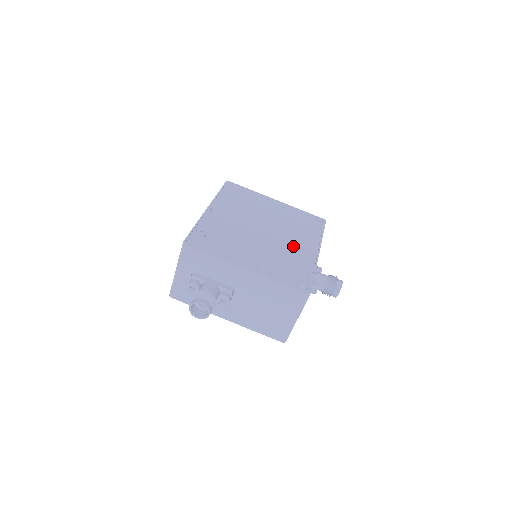
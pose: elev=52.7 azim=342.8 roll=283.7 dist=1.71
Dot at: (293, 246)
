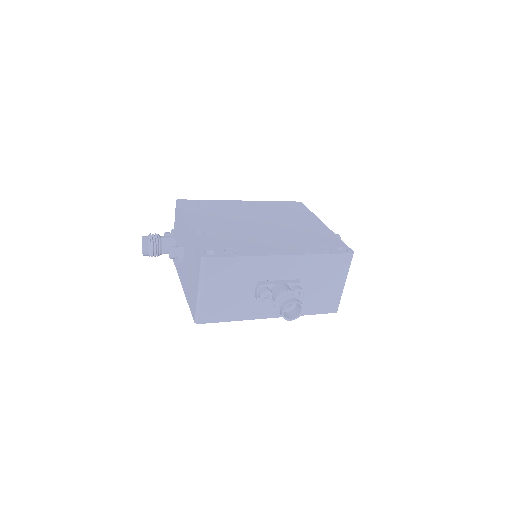
Dot at: (265, 240)
